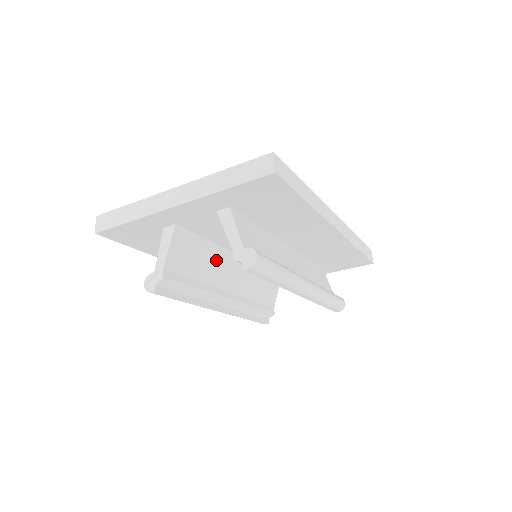
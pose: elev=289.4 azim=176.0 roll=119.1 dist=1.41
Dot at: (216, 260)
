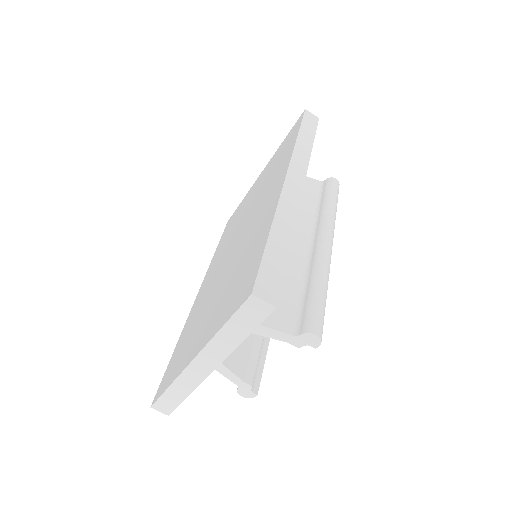
Dot at: occluded
